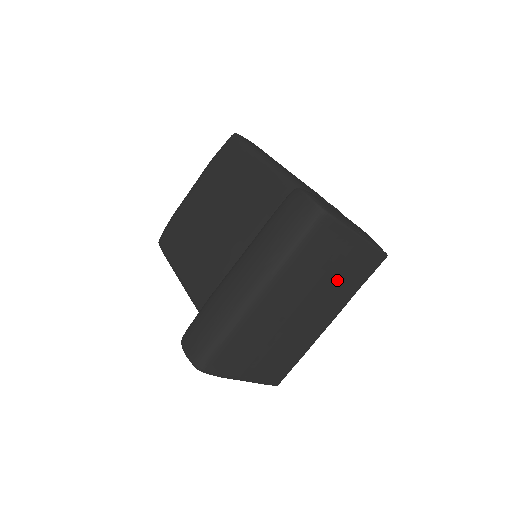
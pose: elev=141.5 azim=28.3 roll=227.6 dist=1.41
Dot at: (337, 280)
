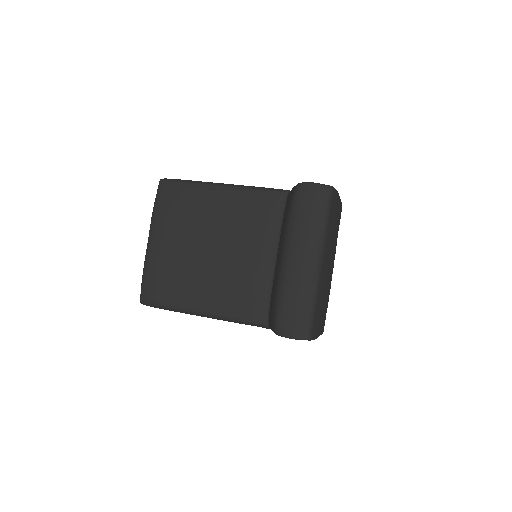
Dot at: (336, 234)
